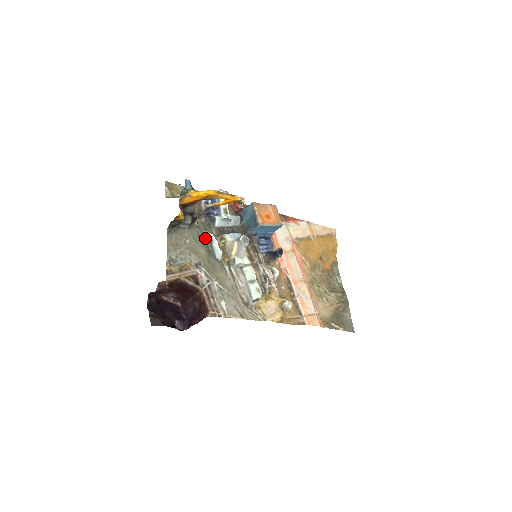
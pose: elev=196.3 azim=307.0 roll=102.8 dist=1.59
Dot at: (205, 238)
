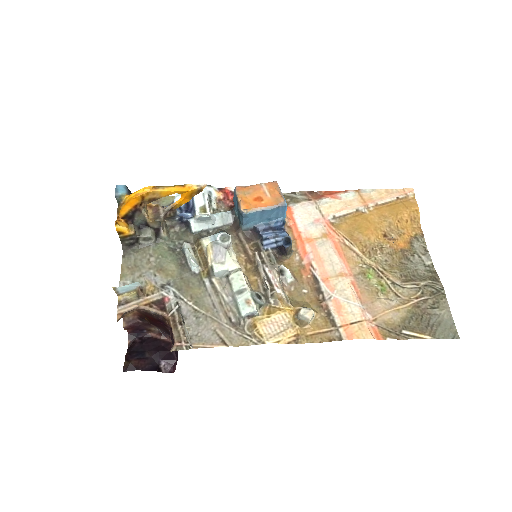
Dot at: (178, 250)
